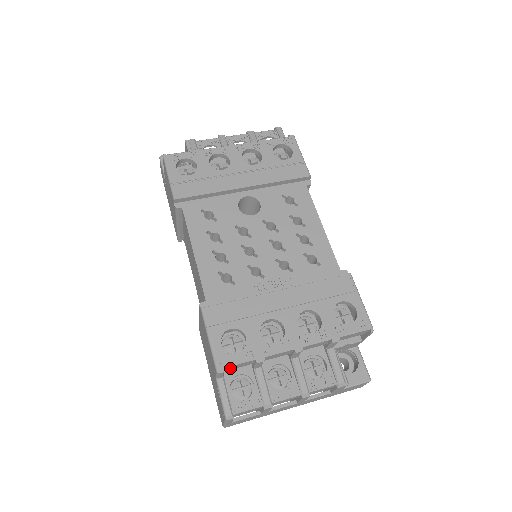
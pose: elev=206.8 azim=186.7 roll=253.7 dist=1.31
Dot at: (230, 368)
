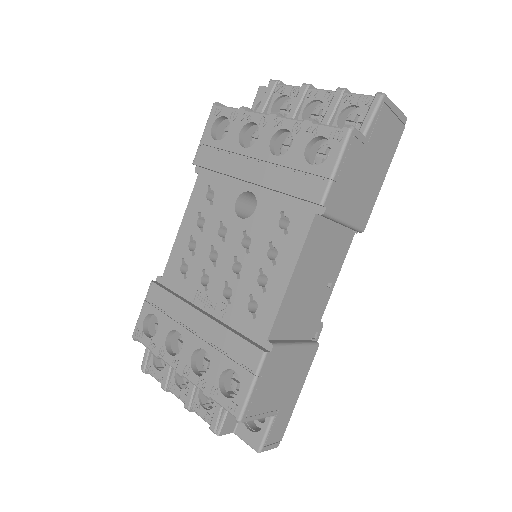
Dot at: occluded
